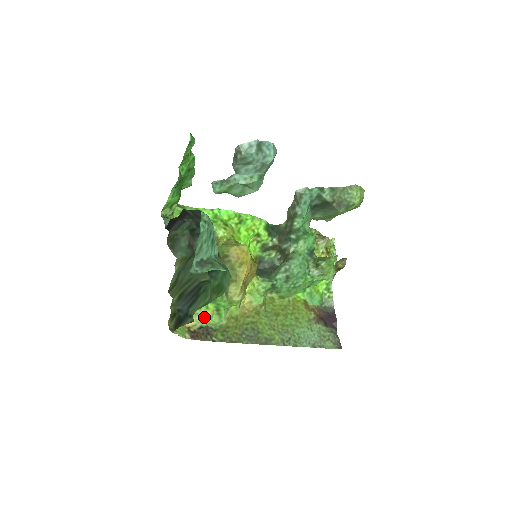
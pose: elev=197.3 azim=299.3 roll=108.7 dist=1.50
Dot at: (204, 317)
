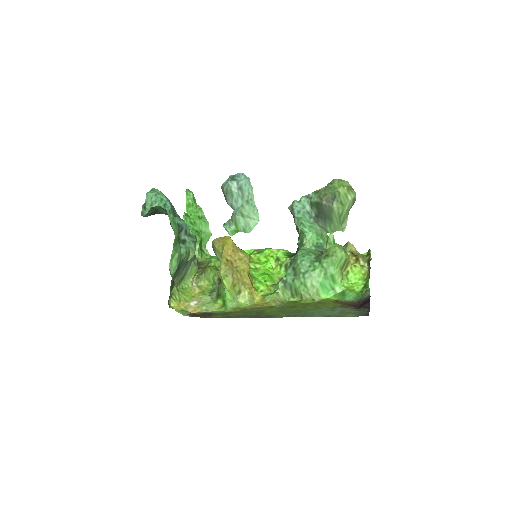
Dot at: (210, 308)
